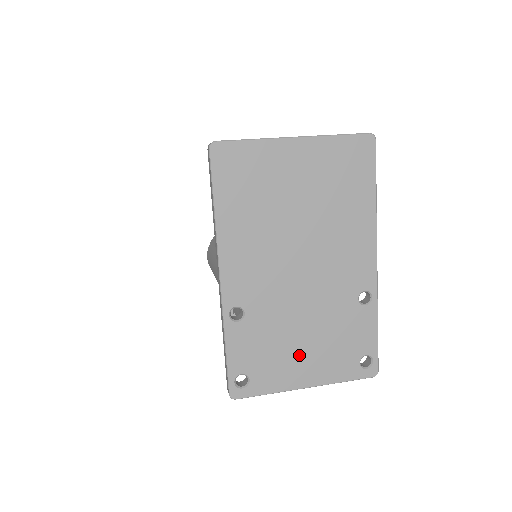
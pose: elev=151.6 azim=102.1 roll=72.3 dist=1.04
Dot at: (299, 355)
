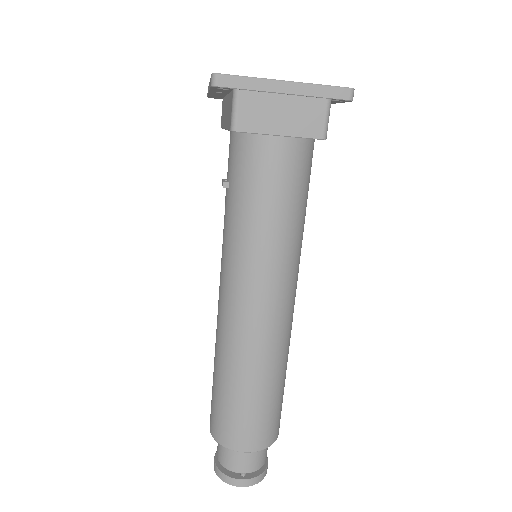
Dot at: occluded
